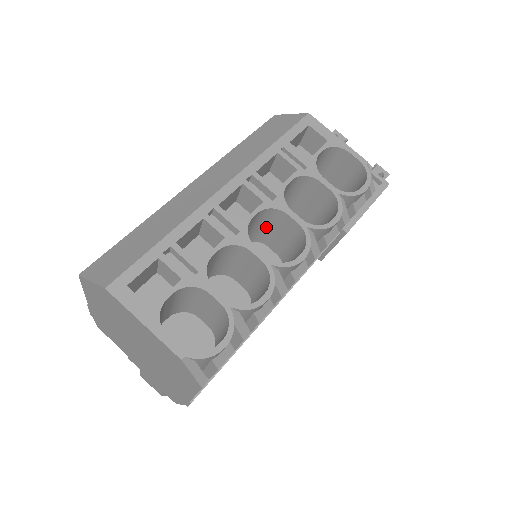
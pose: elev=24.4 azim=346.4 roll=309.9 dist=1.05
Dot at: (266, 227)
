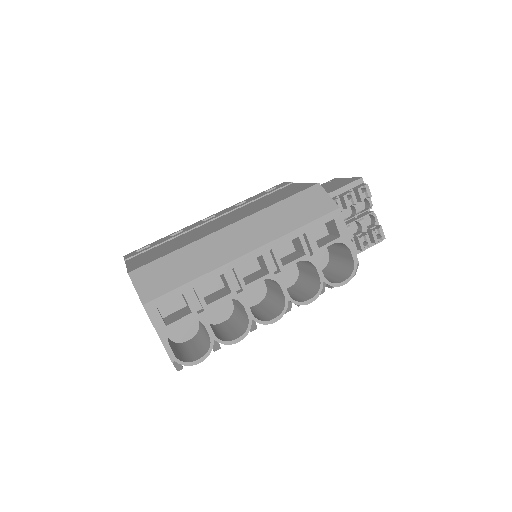
Dot at: occluded
